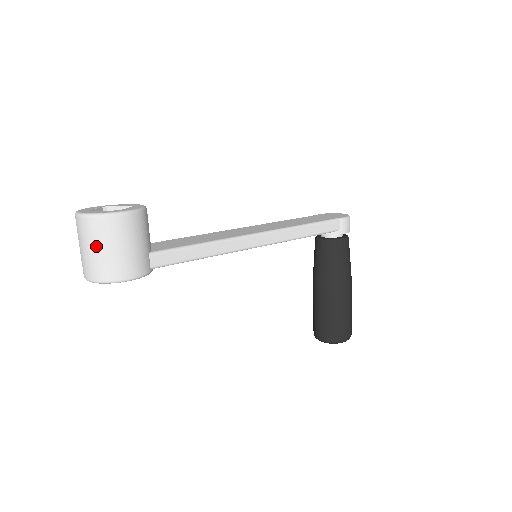
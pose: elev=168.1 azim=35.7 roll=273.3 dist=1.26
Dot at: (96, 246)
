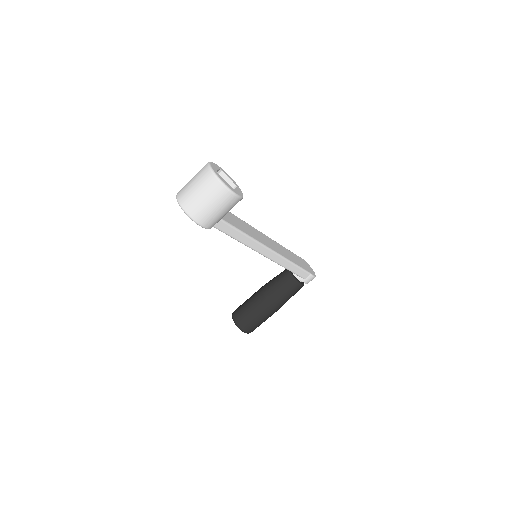
Dot at: (205, 196)
